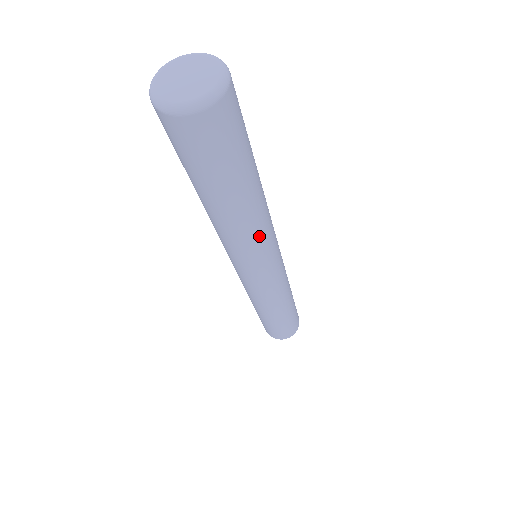
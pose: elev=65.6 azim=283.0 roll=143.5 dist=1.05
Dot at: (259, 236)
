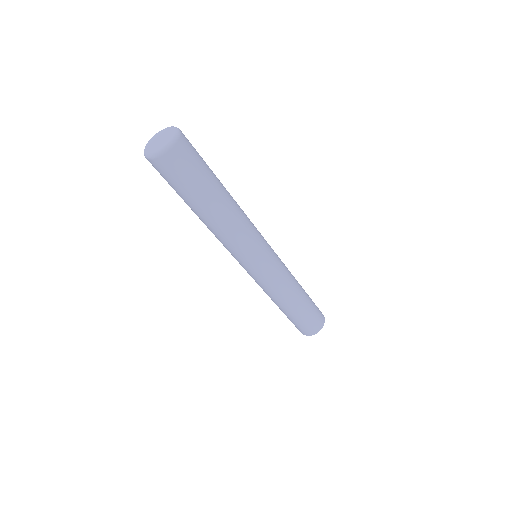
Dot at: (241, 231)
